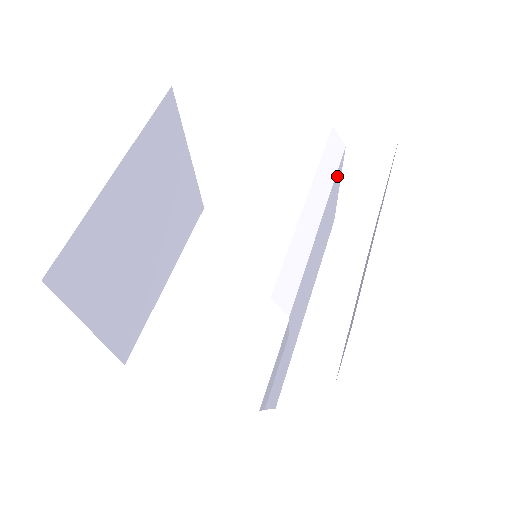
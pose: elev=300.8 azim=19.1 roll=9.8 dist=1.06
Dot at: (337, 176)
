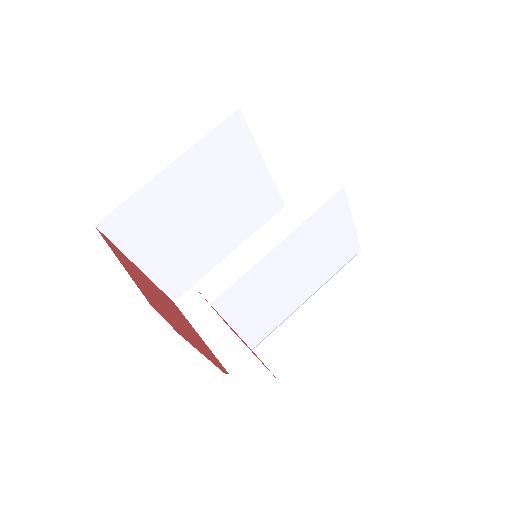
Dot at: (327, 211)
